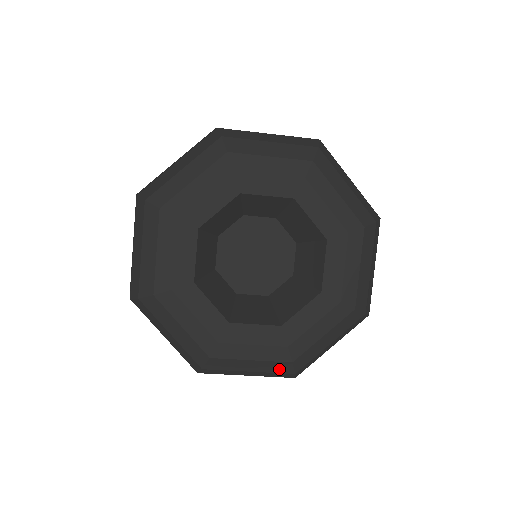
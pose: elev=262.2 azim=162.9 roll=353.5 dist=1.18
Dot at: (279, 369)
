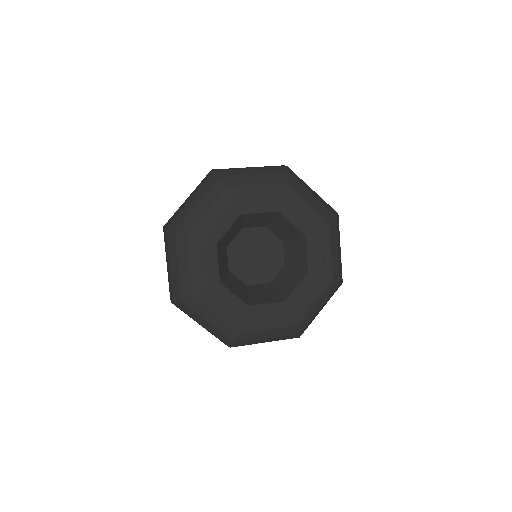
Dot at: (228, 333)
